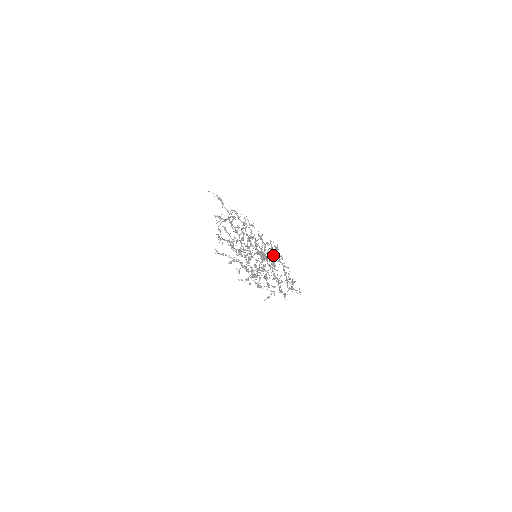
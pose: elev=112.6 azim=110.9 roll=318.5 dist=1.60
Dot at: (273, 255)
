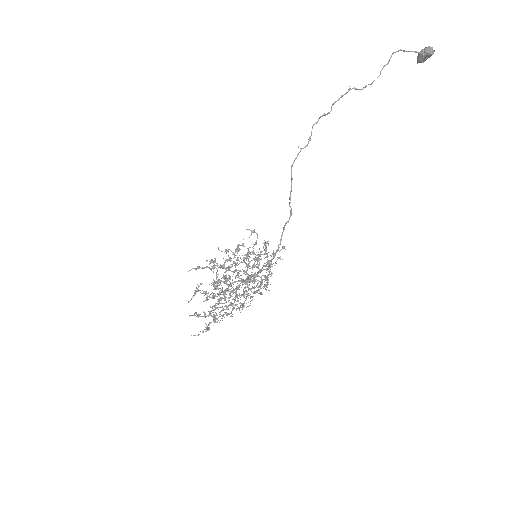
Dot at: (254, 288)
